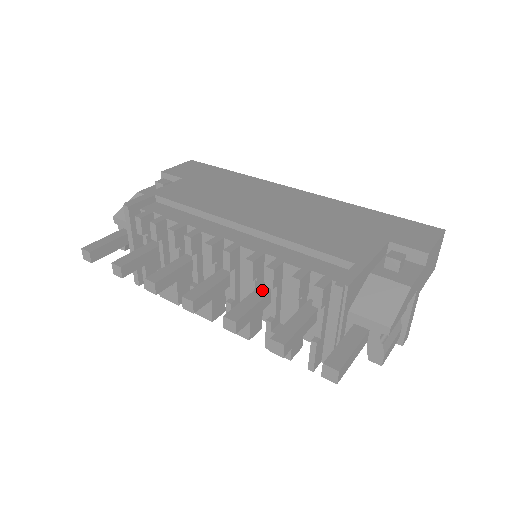
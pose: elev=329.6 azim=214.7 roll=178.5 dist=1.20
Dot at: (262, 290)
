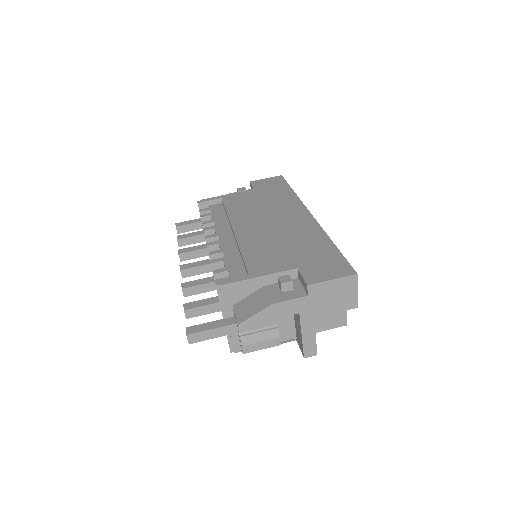
Dot at: occluded
